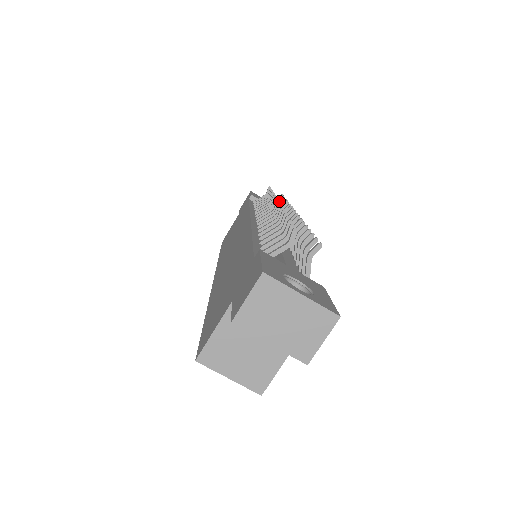
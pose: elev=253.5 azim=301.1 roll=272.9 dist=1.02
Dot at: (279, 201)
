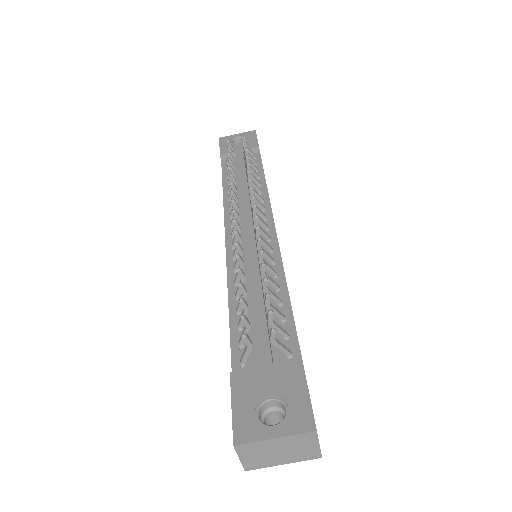
Dot at: occluded
